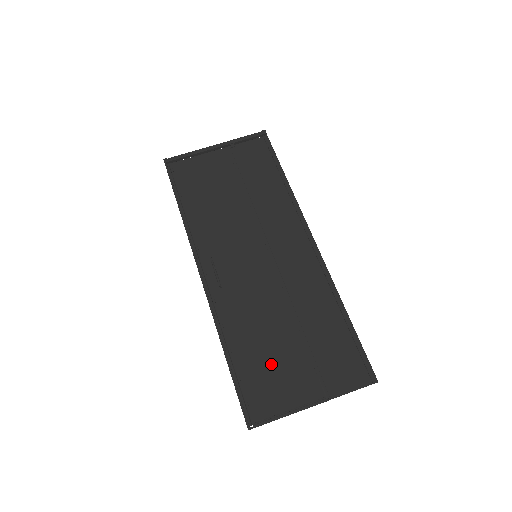
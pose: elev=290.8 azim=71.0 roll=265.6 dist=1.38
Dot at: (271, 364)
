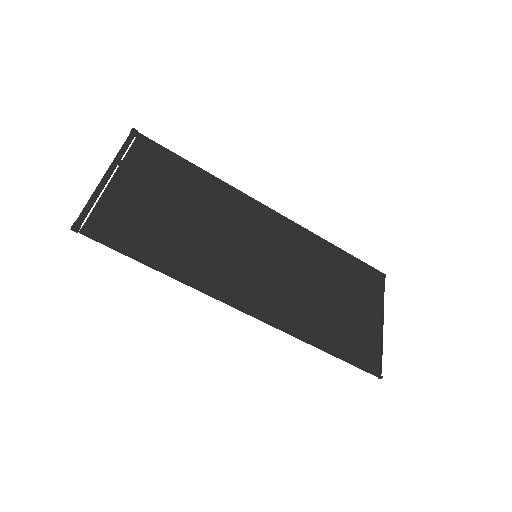
Dot at: (346, 324)
